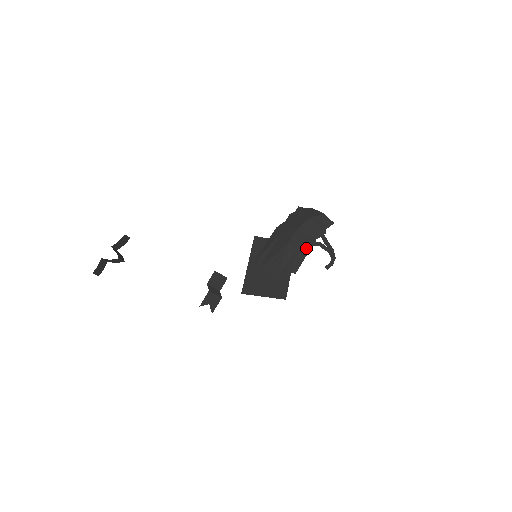
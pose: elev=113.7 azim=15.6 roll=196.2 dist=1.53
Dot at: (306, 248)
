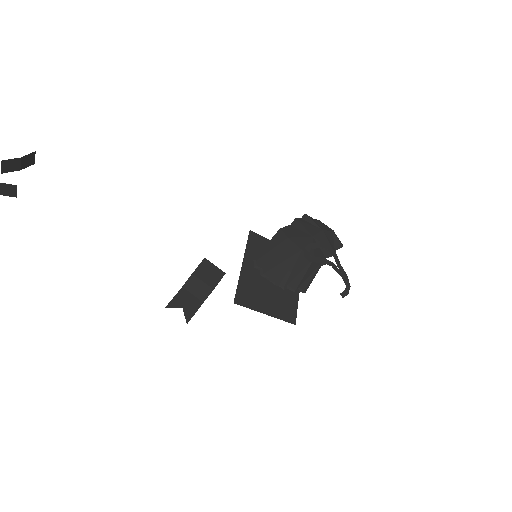
Dot at: (317, 265)
